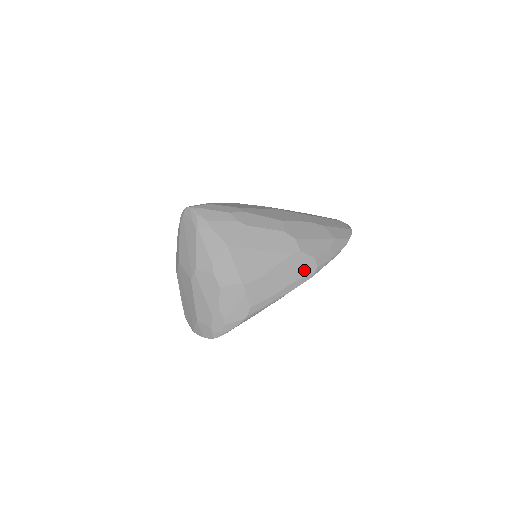
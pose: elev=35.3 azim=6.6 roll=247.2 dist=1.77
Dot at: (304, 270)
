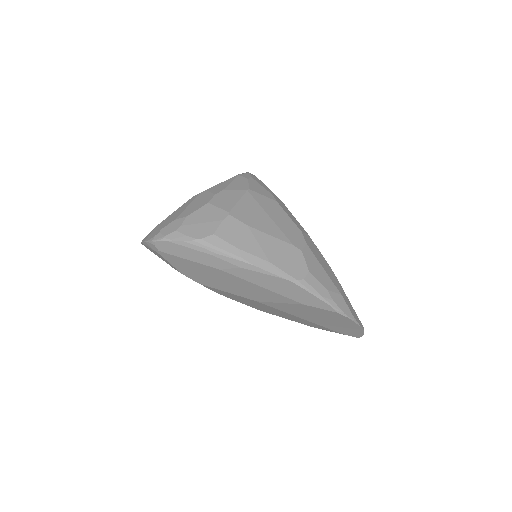
Dot at: (289, 266)
